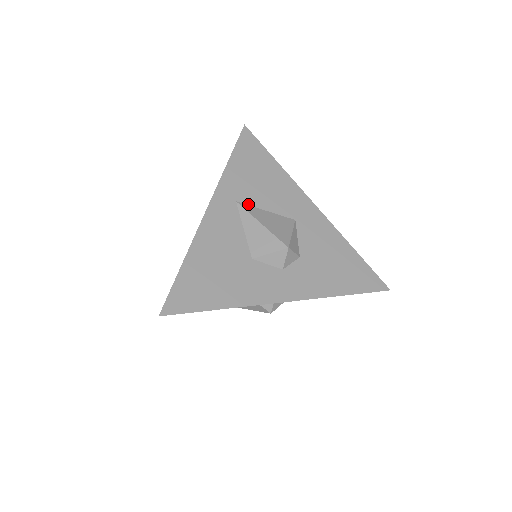
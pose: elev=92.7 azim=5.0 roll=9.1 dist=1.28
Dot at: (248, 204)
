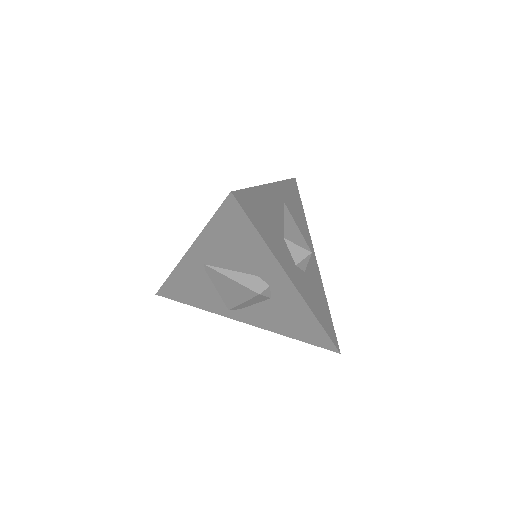
Dot at: occluded
